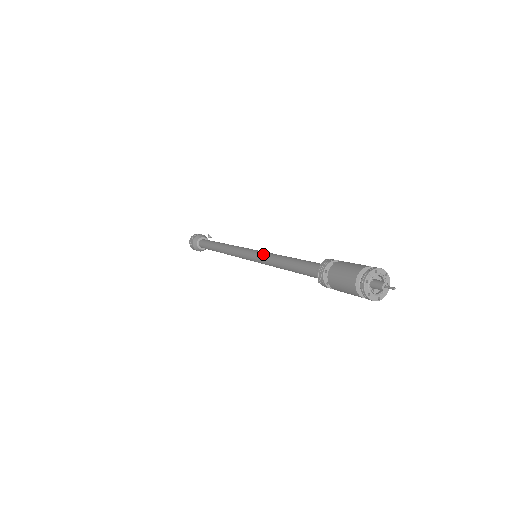
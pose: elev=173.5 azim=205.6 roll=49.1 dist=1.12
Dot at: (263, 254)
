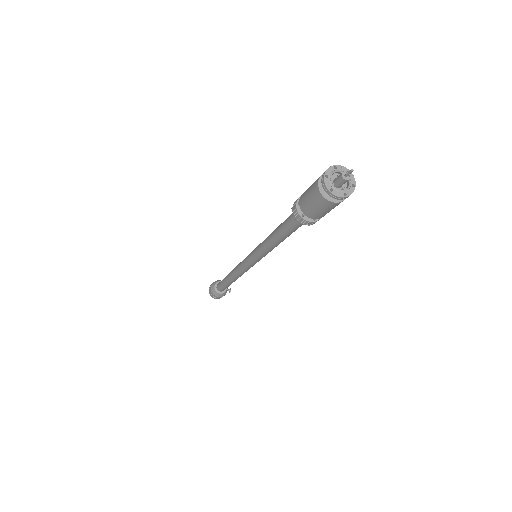
Dot at: occluded
